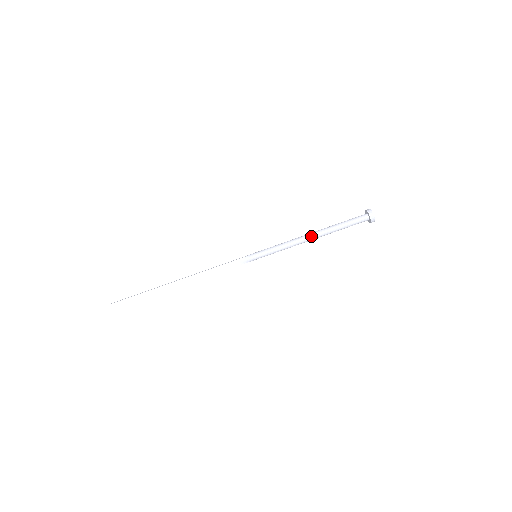
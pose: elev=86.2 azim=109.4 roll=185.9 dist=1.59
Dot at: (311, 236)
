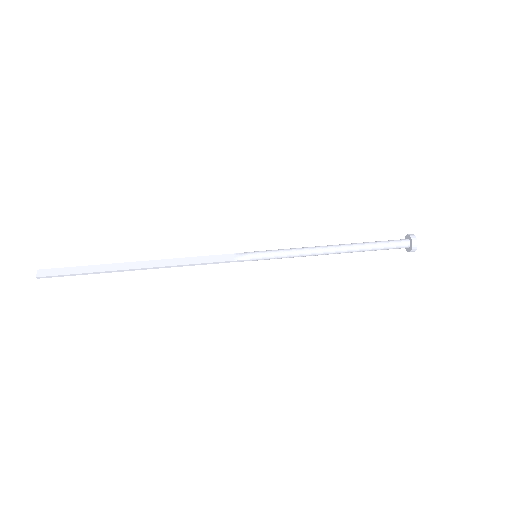
Dot at: (333, 246)
